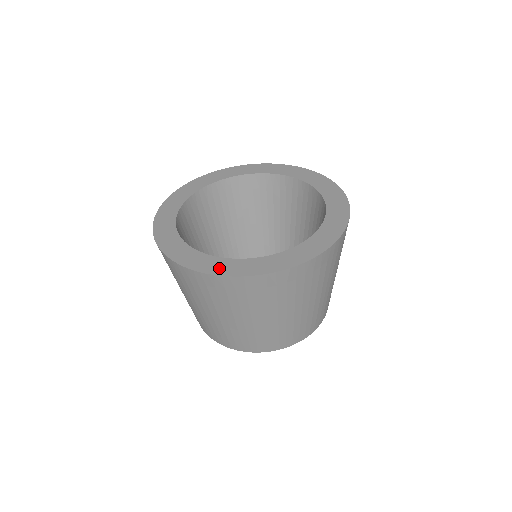
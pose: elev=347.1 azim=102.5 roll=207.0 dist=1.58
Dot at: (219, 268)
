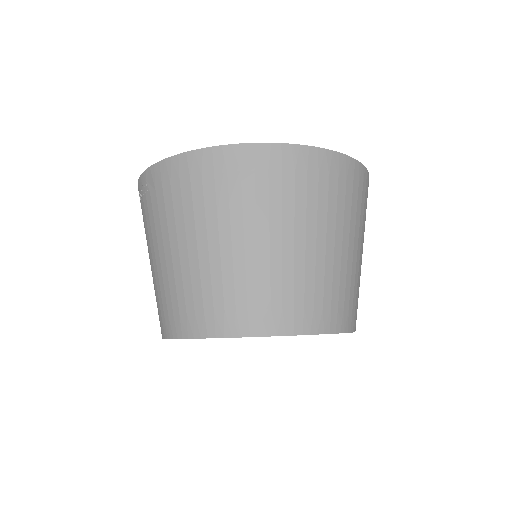
Dot at: occluded
